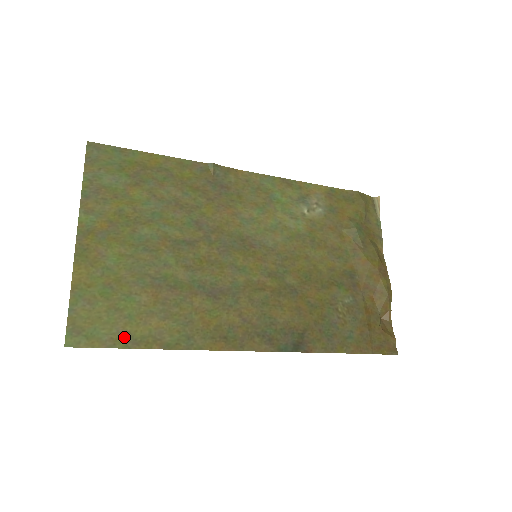
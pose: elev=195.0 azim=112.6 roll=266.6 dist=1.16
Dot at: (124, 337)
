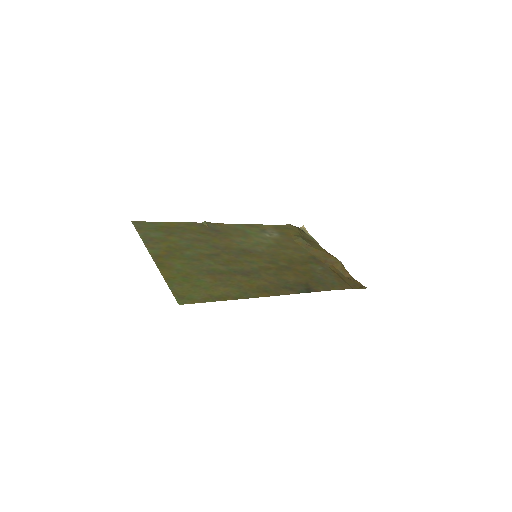
Dot at: (209, 297)
